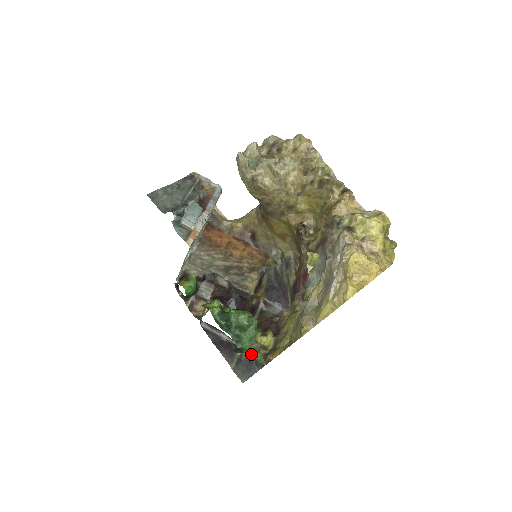
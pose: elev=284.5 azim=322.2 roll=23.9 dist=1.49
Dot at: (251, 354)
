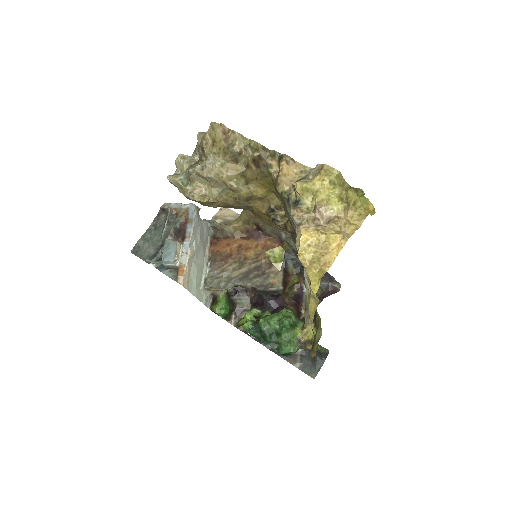
Dot at: occluded
